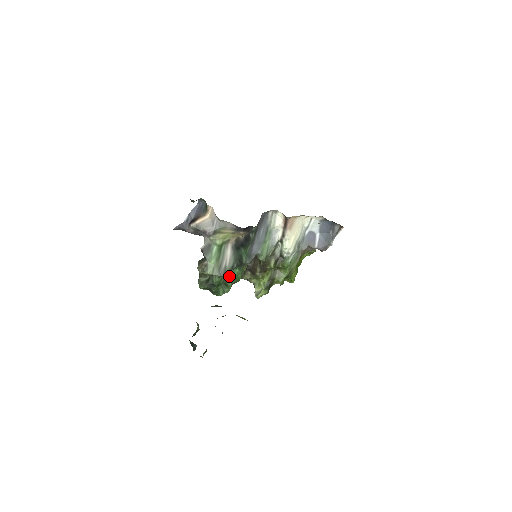
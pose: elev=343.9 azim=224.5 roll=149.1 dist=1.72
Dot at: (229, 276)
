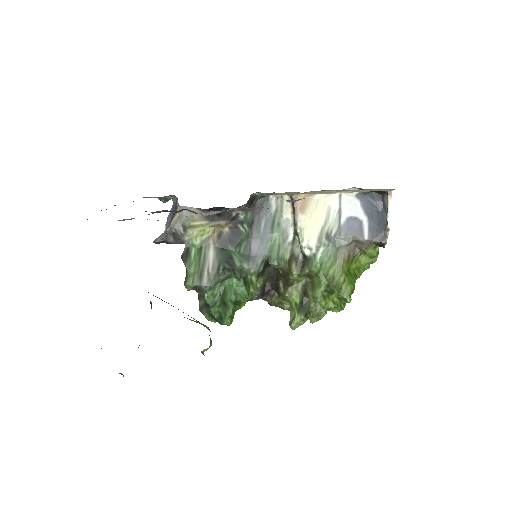
Dot at: (226, 290)
